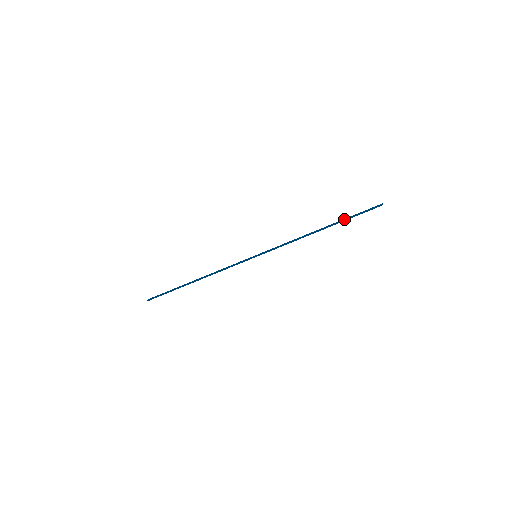
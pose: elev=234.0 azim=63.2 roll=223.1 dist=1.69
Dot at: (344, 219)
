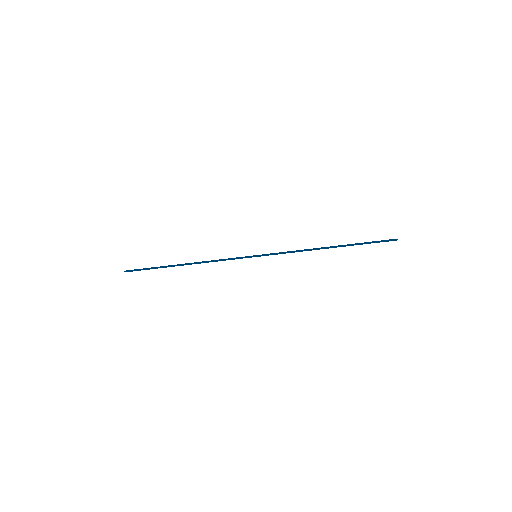
Dot at: (356, 243)
